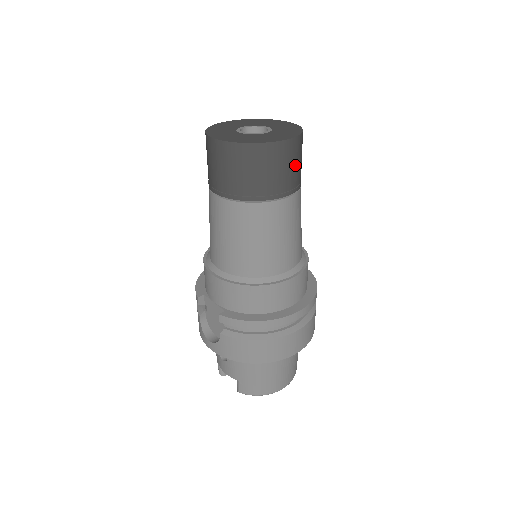
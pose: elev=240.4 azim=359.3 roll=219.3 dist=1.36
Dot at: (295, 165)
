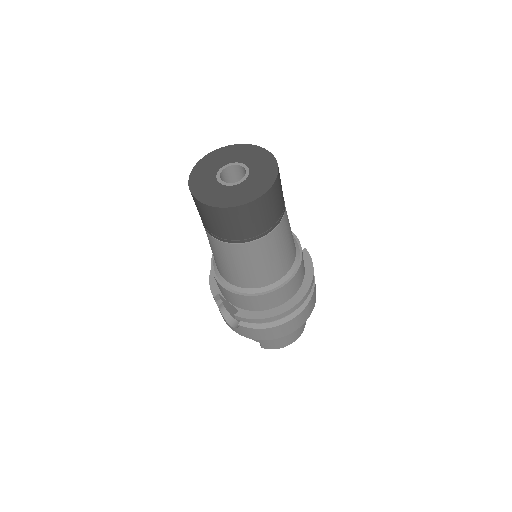
Dot at: (276, 204)
